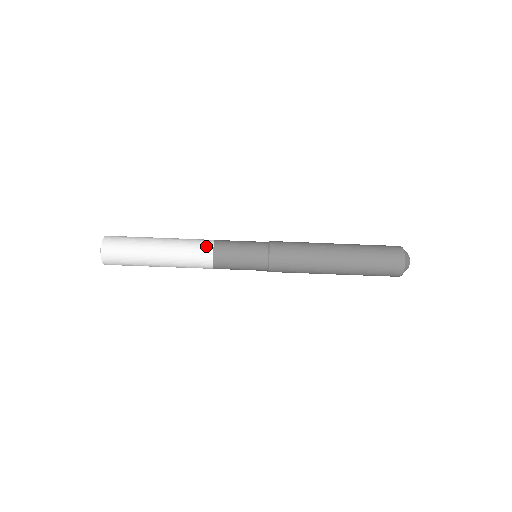
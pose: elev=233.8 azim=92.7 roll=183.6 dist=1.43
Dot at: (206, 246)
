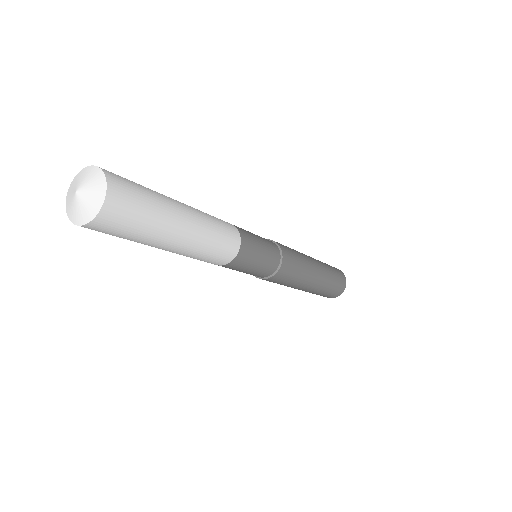
Dot at: (229, 256)
